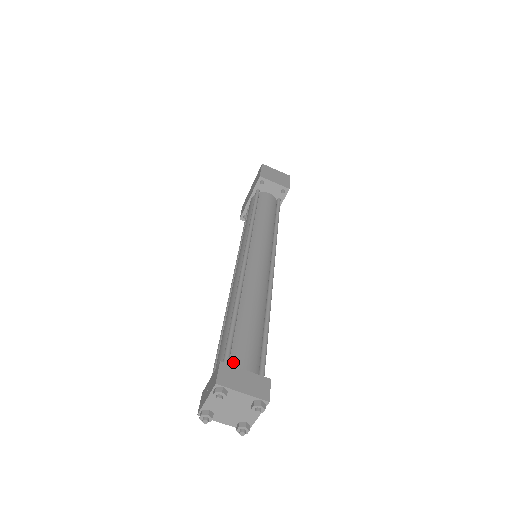
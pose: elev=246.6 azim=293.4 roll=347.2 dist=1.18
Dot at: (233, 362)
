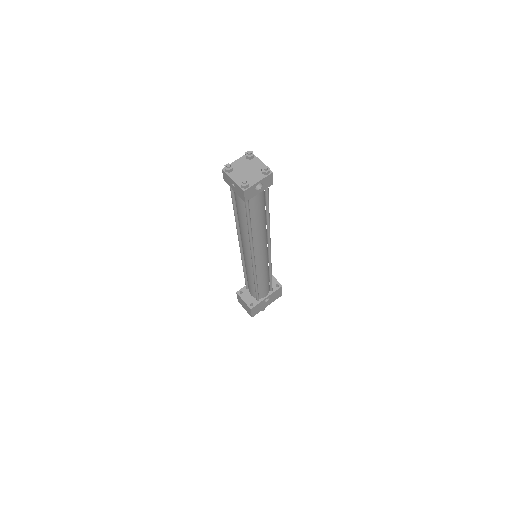
Dot at: occluded
